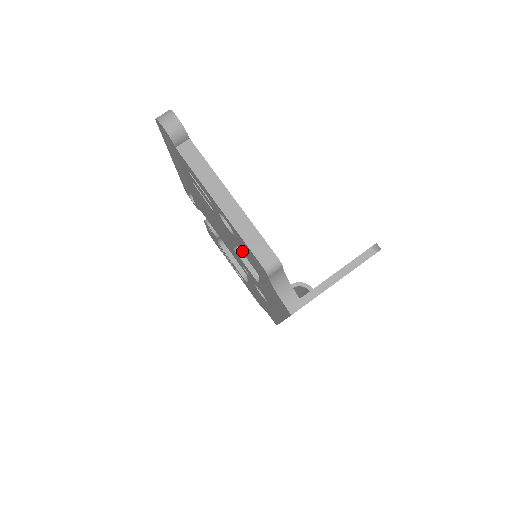
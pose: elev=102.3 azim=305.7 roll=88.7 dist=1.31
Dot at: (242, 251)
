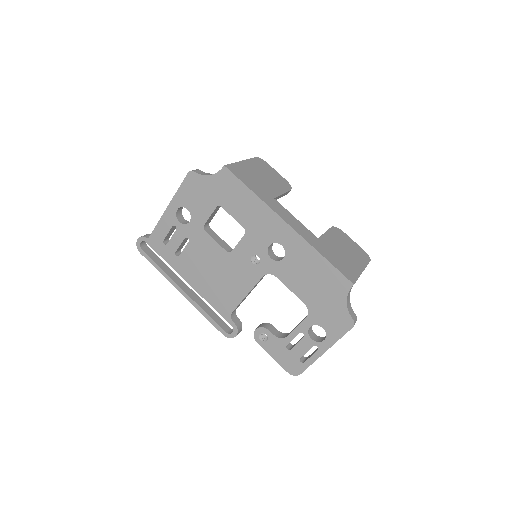
Dot at: (205, 217)
